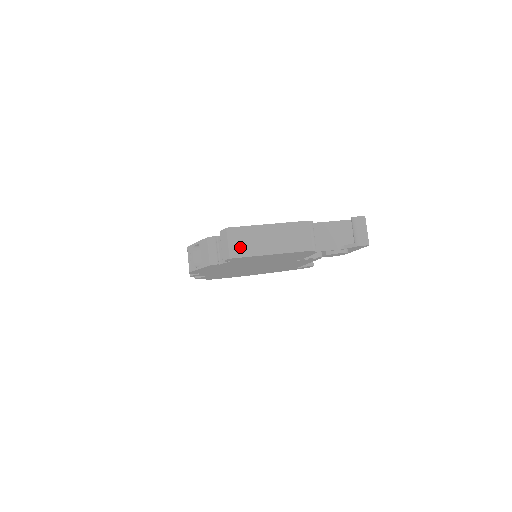
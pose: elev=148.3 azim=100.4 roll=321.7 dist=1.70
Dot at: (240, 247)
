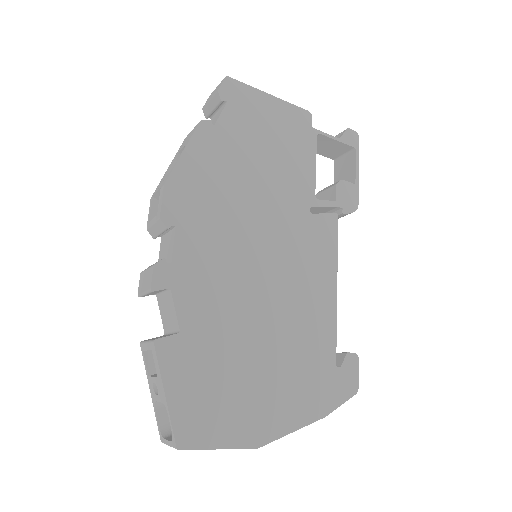
Dot at: occluded
